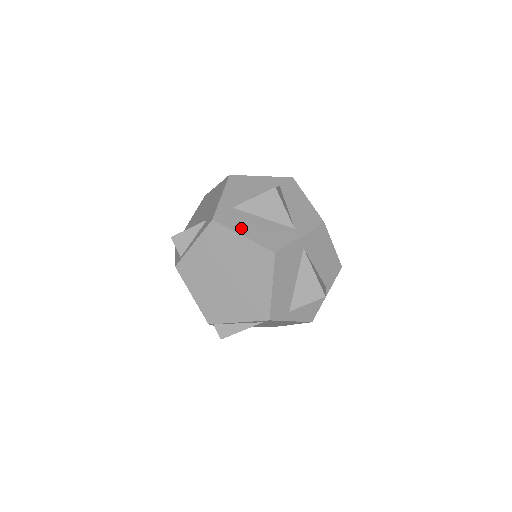
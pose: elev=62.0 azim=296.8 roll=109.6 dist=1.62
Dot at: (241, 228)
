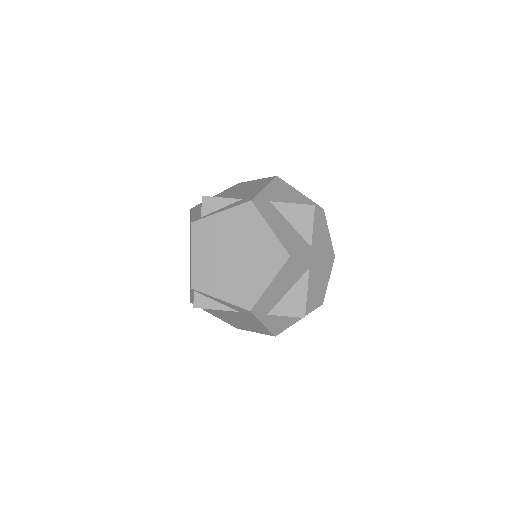
Dot at: (271, 221)
